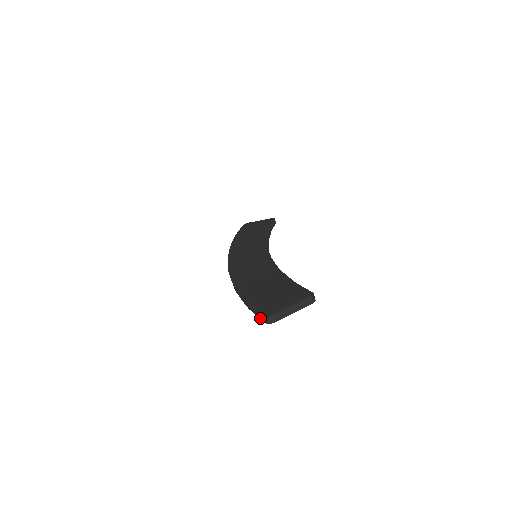
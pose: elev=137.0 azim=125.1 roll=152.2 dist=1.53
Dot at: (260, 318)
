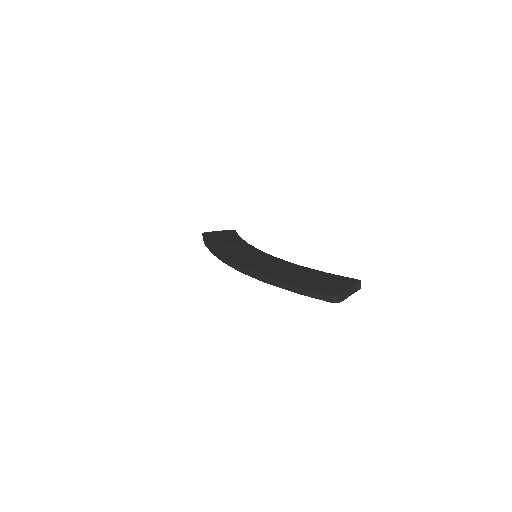
Dot at: (323, 299)
